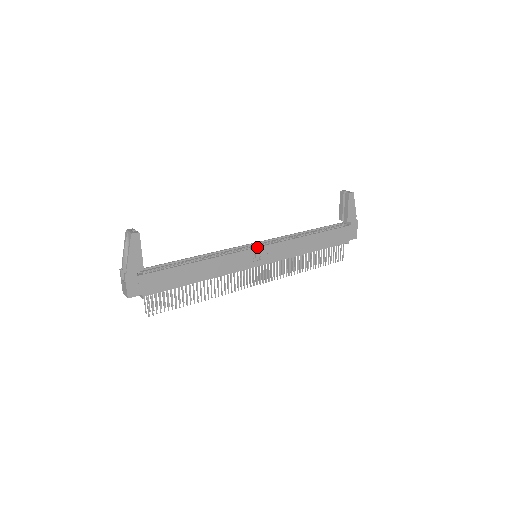
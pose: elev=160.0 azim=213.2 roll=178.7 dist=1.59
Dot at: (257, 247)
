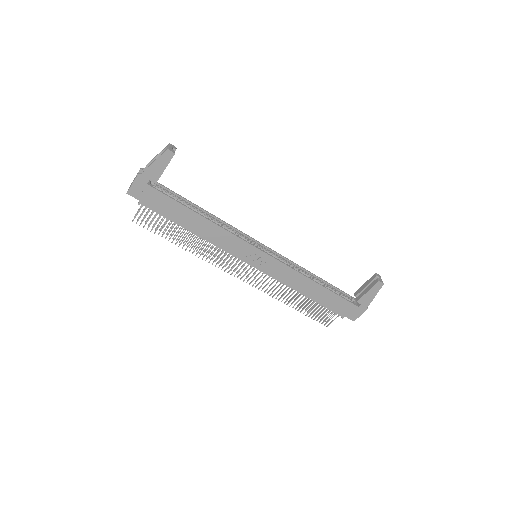
Dot at: (261, 250)
